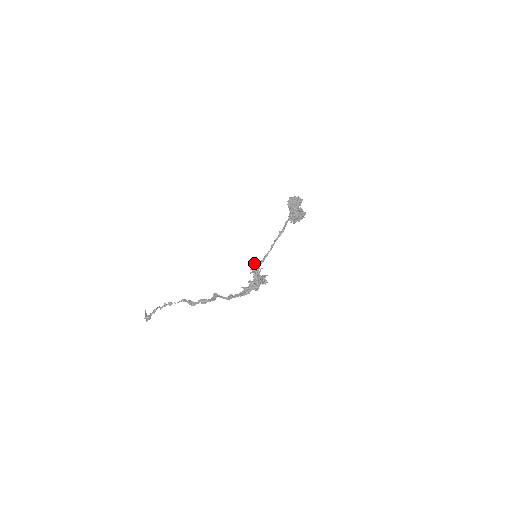
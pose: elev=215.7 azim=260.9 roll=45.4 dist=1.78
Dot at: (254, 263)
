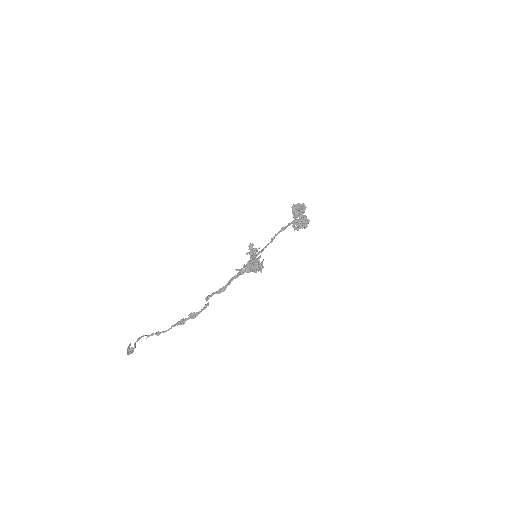
Dot at: (251, 244)
